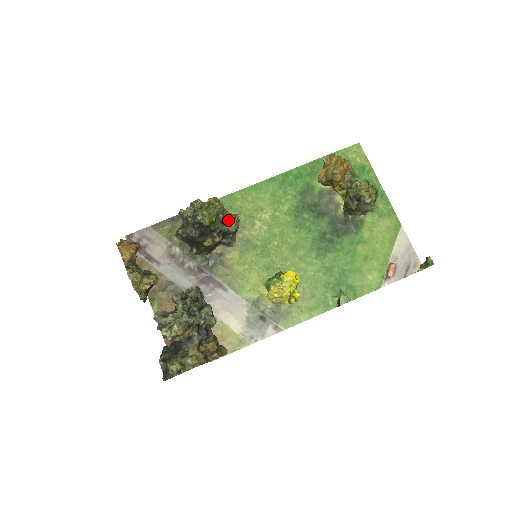
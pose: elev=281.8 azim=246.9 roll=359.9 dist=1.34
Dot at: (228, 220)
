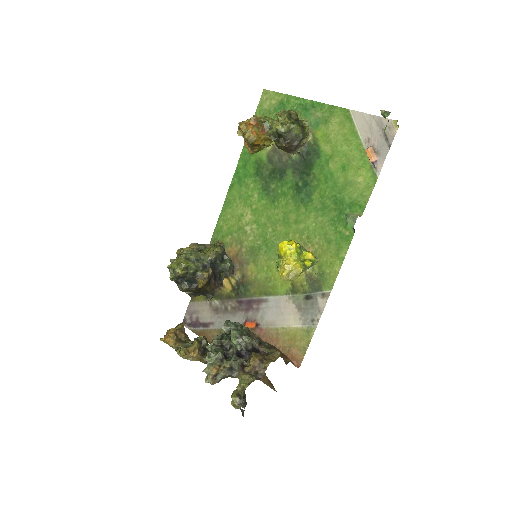
Dot at: (206, 253)
